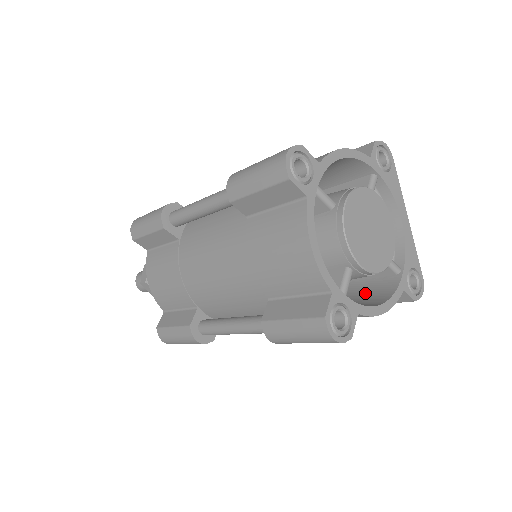
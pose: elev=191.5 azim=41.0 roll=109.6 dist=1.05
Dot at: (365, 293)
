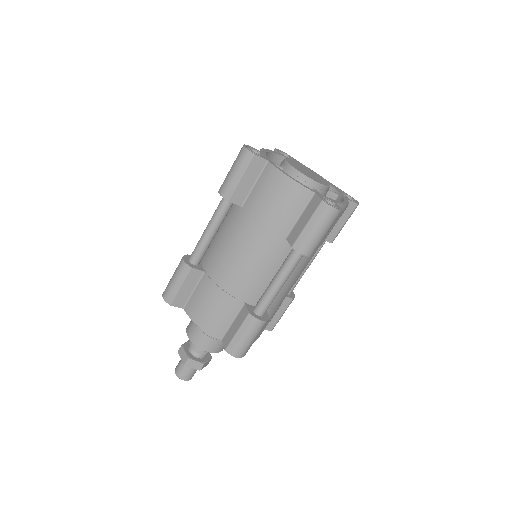
Dot at: occluded
